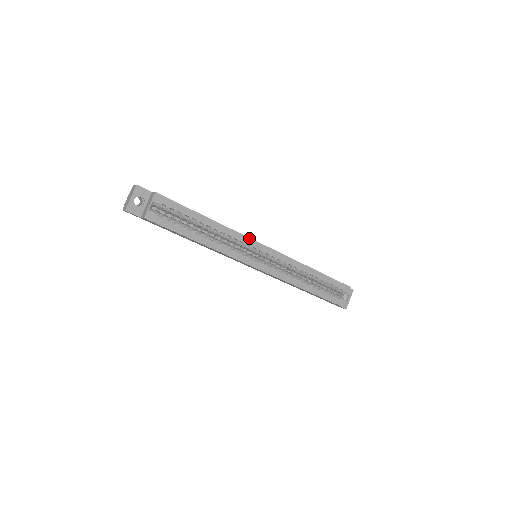
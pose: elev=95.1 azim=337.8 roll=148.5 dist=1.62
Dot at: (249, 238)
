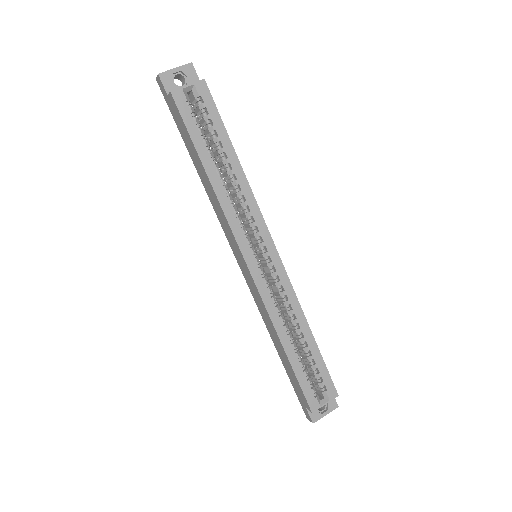
Dot at: (264, 221)
